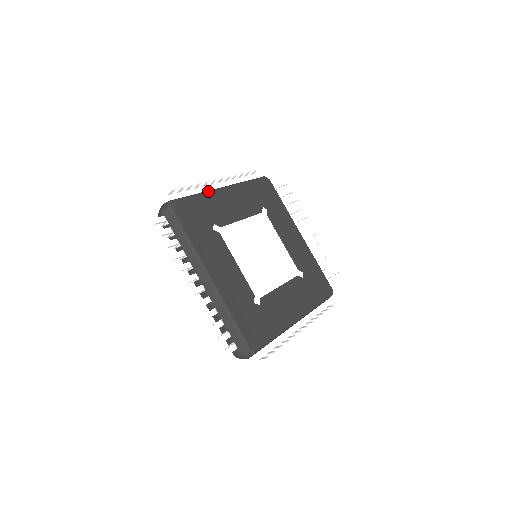
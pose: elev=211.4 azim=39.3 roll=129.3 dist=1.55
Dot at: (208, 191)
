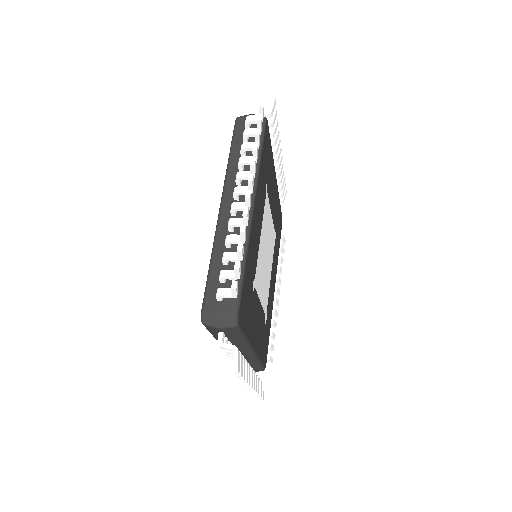
Dot at: (248, 241)
